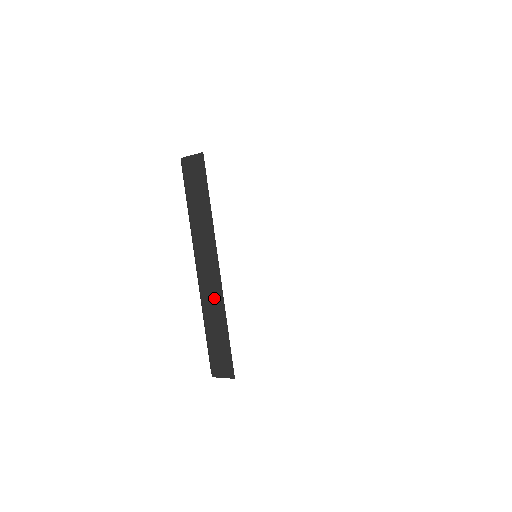
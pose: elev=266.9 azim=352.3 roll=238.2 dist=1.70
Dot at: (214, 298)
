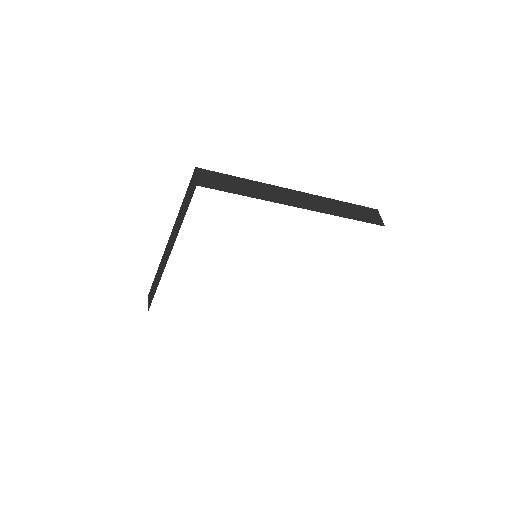
Dot at: (162, 268)
